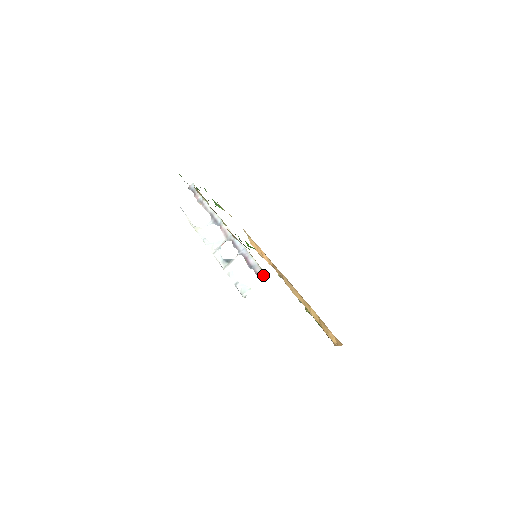
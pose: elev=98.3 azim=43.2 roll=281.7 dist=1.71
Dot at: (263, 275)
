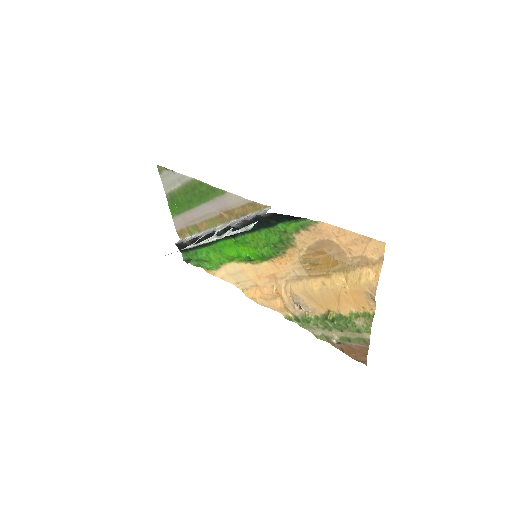
Dot at: (268, 209)
